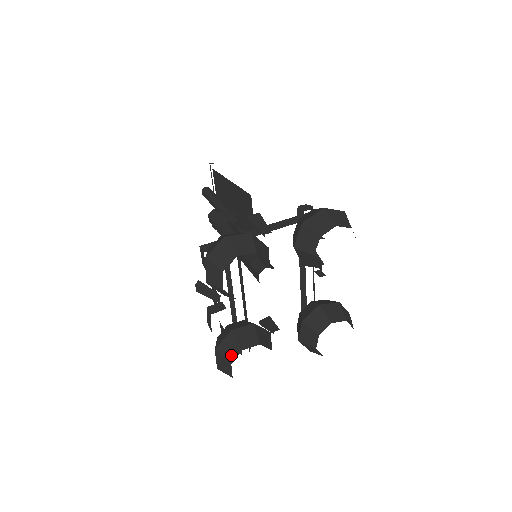
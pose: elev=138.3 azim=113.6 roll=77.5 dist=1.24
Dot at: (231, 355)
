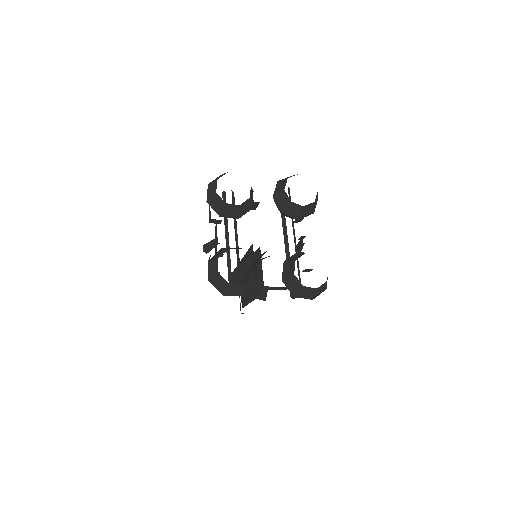
Dot at: (219, 255)
